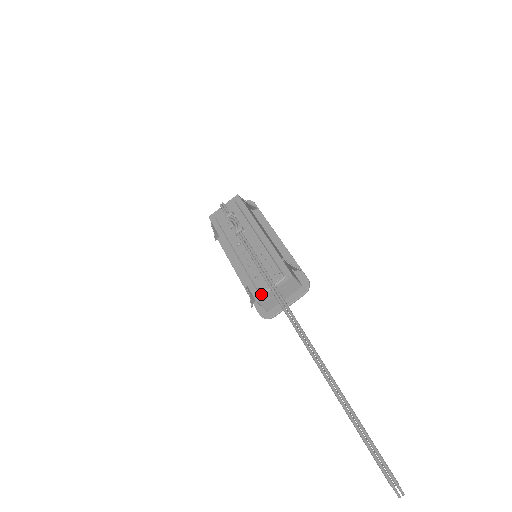
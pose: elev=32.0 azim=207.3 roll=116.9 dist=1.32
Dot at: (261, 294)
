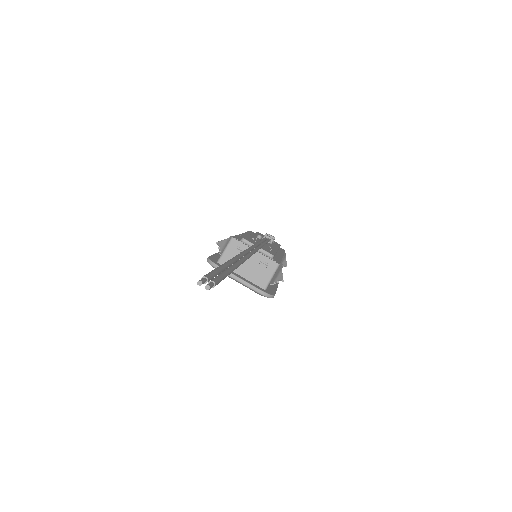
Dot at: (242, 240)
